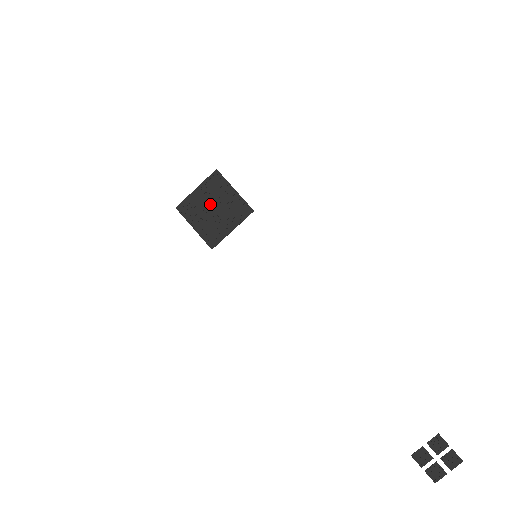
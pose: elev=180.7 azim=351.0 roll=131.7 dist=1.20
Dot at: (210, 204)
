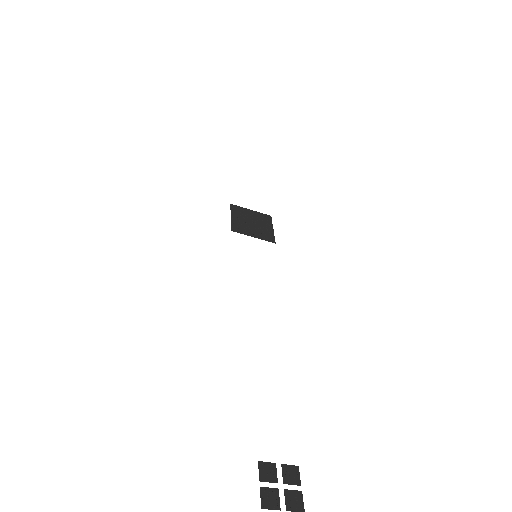
Dot at: (252, 220)
